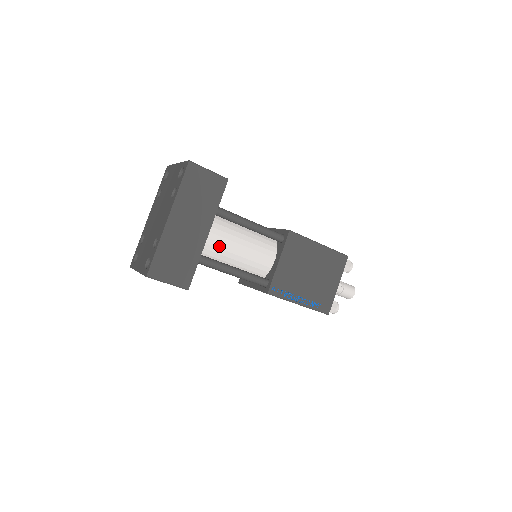
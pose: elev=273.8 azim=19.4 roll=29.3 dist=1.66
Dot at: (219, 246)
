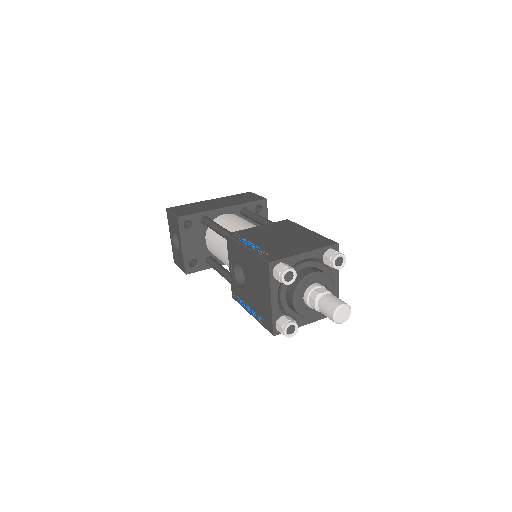
Dot at: (226, 220)
